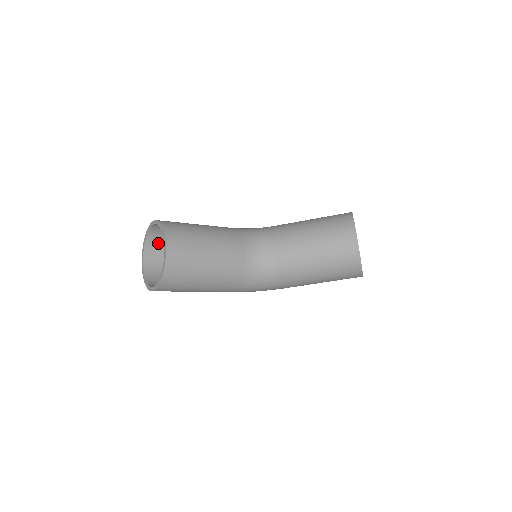
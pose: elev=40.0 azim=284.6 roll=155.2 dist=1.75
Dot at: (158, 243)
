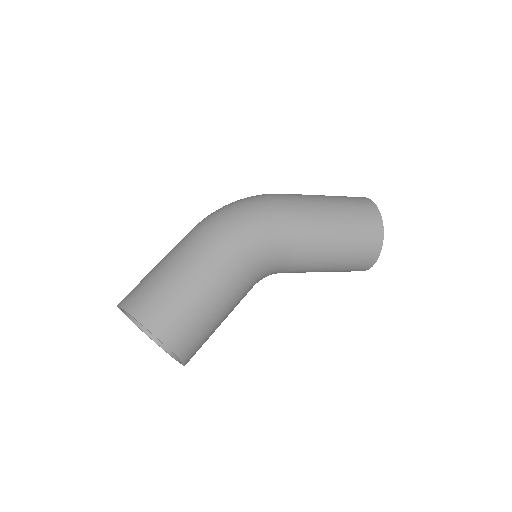
Dot at: (145, 301)
